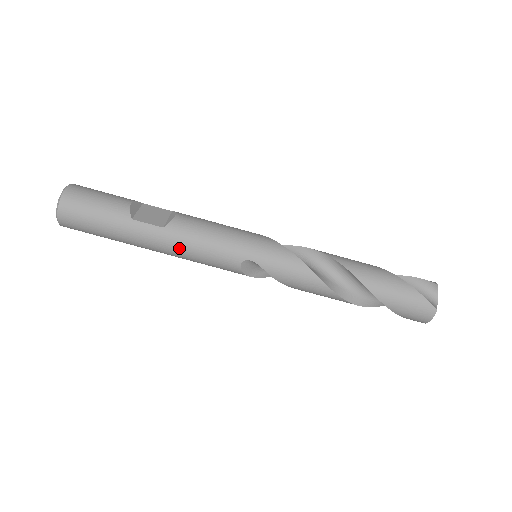
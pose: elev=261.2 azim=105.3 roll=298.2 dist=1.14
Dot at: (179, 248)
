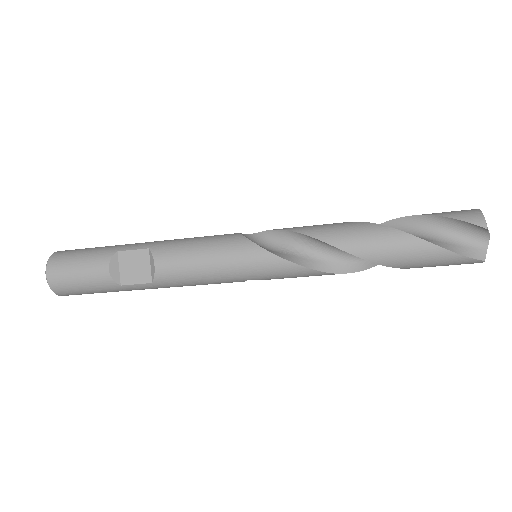
Dot at: occluded
